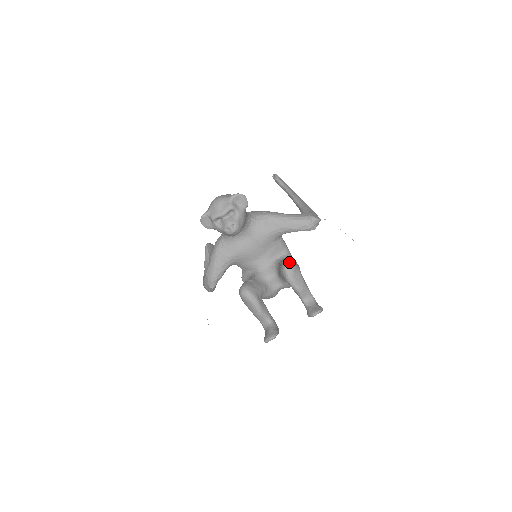
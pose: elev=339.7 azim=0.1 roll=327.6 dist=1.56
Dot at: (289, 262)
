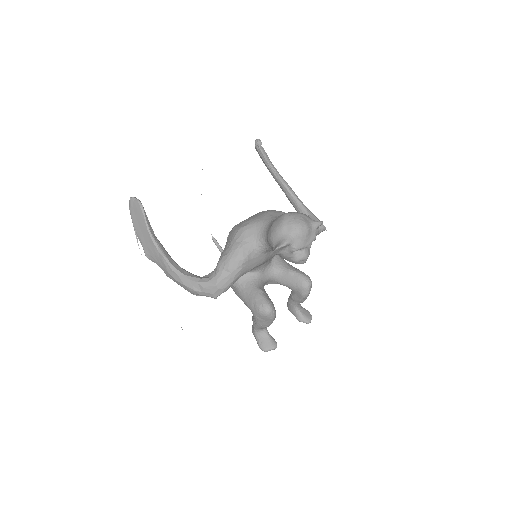
Dot at: occluded
